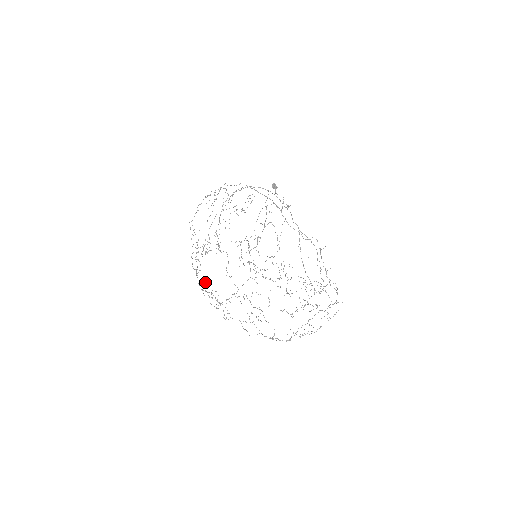
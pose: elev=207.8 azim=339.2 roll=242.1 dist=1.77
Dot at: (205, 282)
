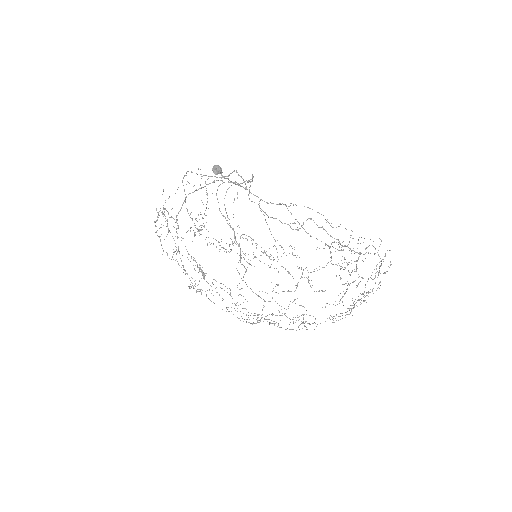
Dot at: (227, 288)
